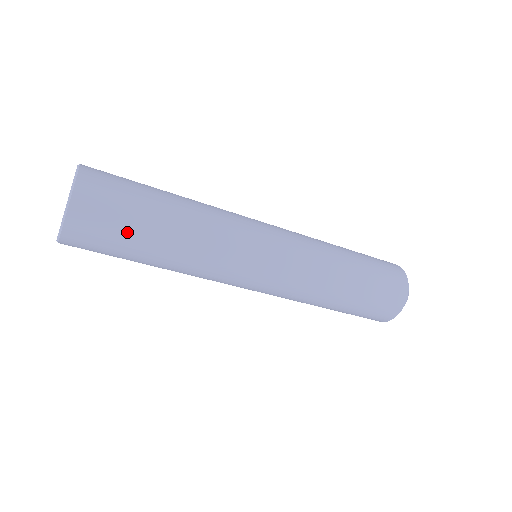
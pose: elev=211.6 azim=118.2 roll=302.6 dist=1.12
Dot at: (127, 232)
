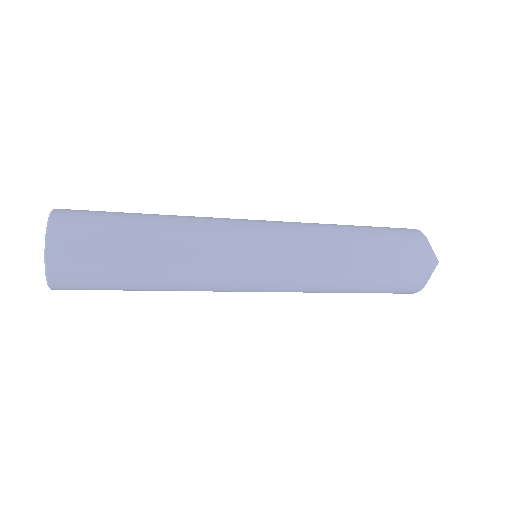
Dot at: (111, 251)
